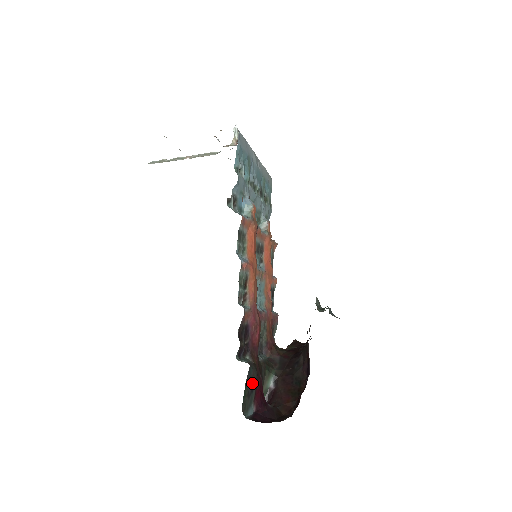
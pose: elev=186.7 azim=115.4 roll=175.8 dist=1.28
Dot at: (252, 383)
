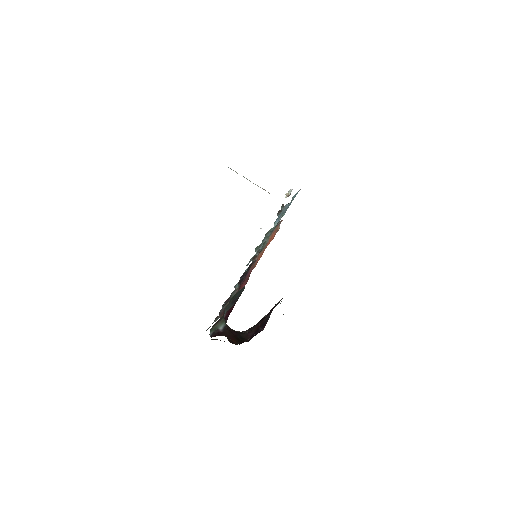
Dot at: (237, 298)
